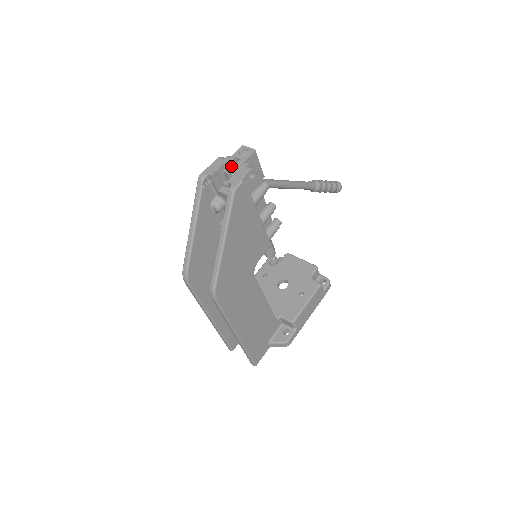
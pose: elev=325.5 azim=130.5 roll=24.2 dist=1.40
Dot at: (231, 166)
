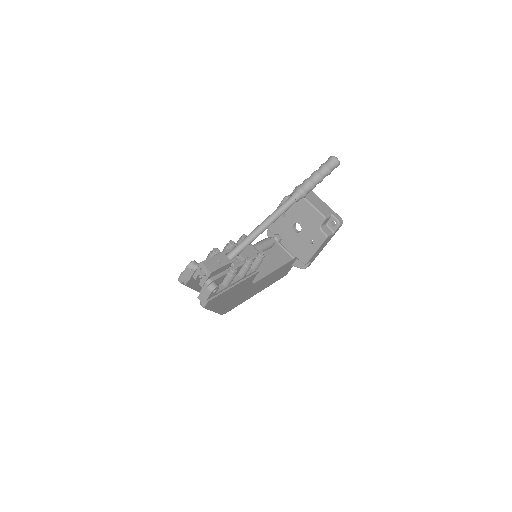
Dot at: (198, 277)
